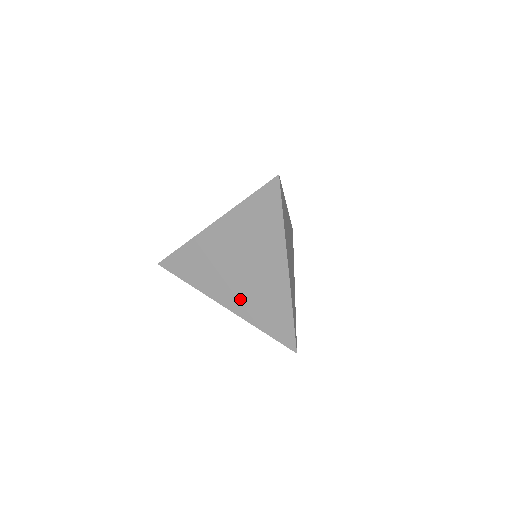
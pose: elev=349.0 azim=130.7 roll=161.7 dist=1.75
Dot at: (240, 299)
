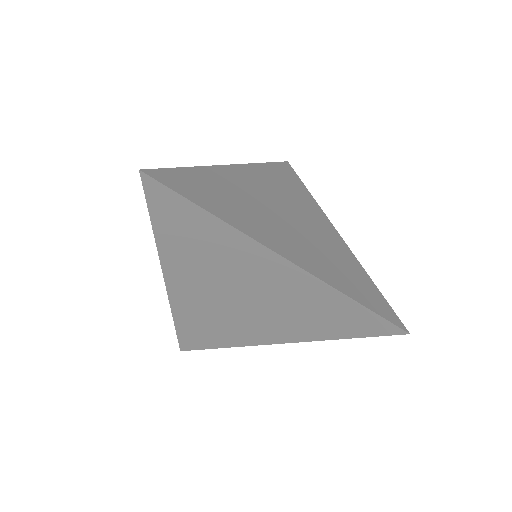
Dot at: (282, 326)
